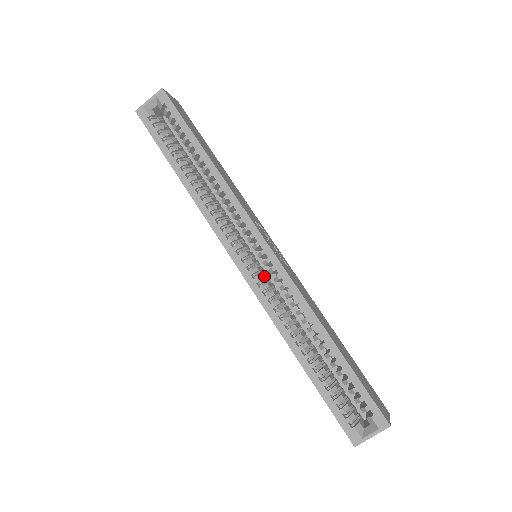
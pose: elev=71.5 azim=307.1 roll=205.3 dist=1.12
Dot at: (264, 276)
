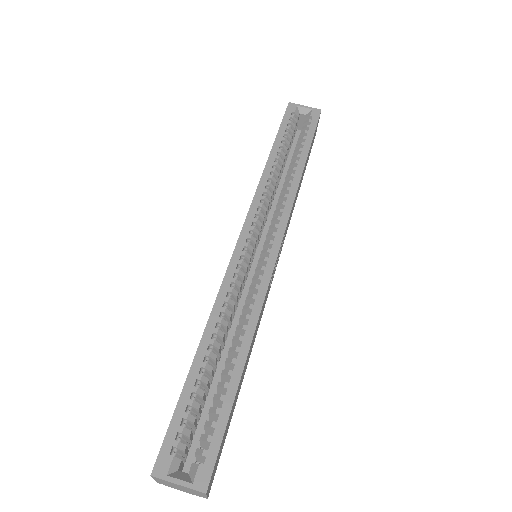
Dot at: (247, 270)
